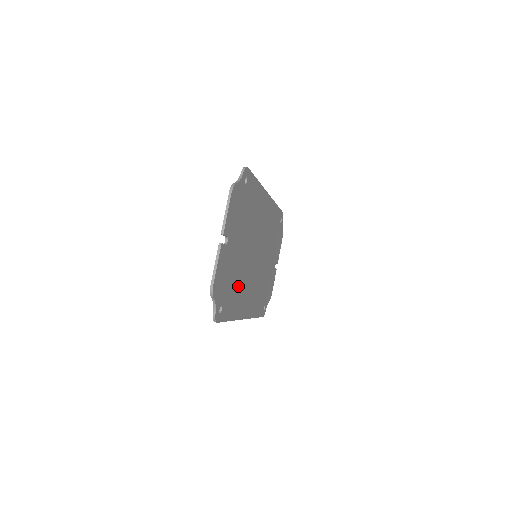
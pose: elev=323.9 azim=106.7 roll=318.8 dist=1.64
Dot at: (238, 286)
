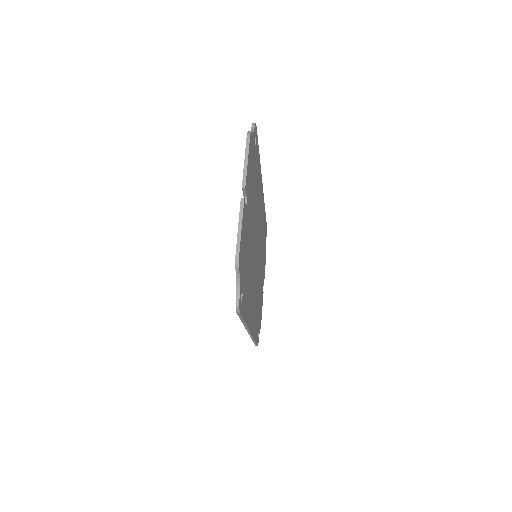
Dot at: (249, 280)
